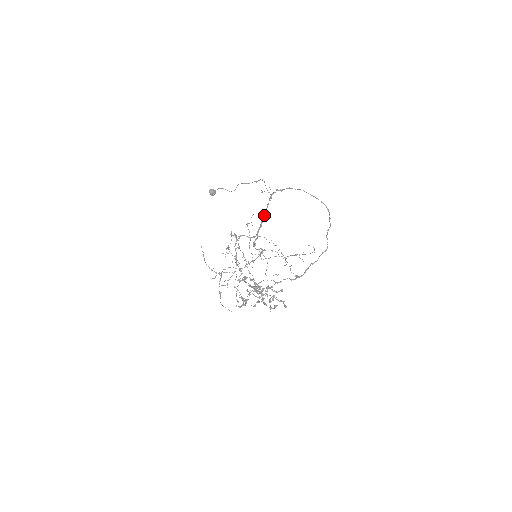
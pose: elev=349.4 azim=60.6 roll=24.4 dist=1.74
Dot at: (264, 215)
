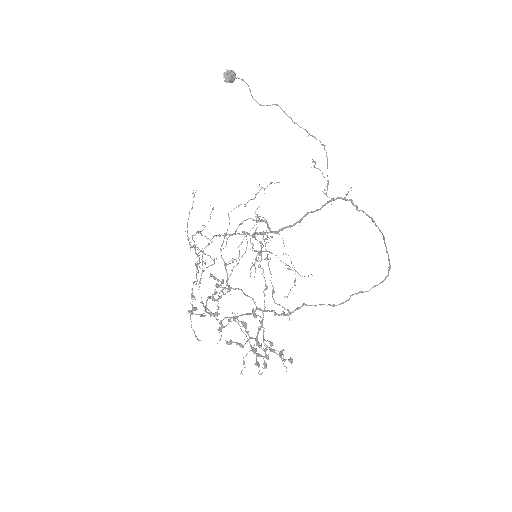
Dot at: occluded
